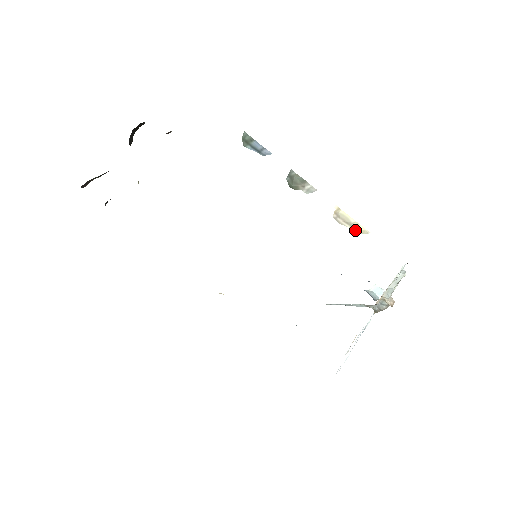
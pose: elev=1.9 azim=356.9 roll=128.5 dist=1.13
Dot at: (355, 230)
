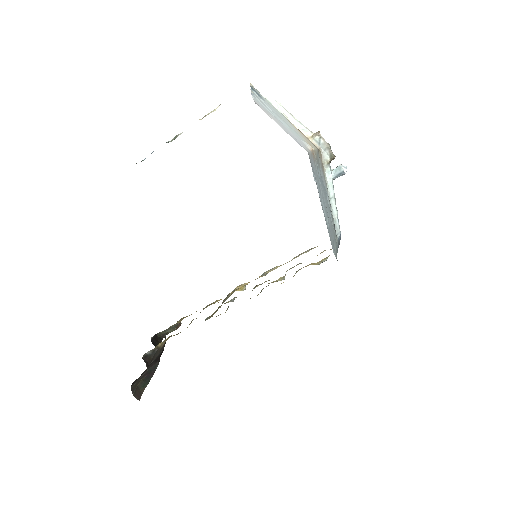
Dot at: occluded
